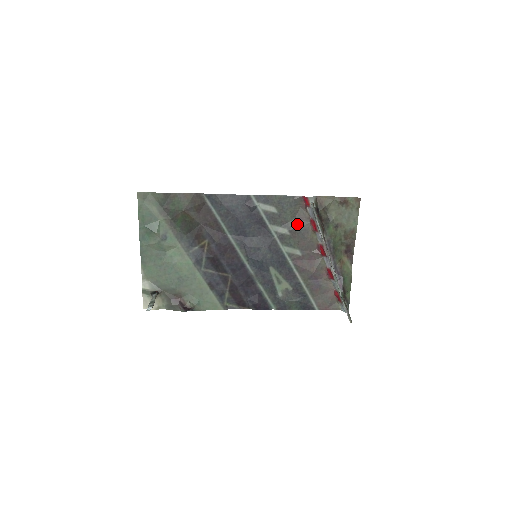
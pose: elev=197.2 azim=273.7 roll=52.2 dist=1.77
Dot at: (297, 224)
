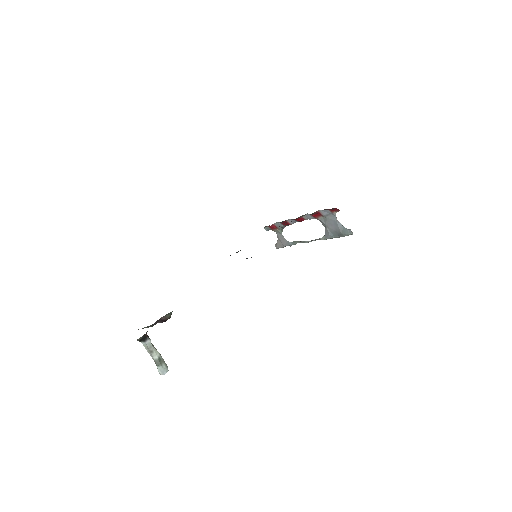
Dot at: occluded
